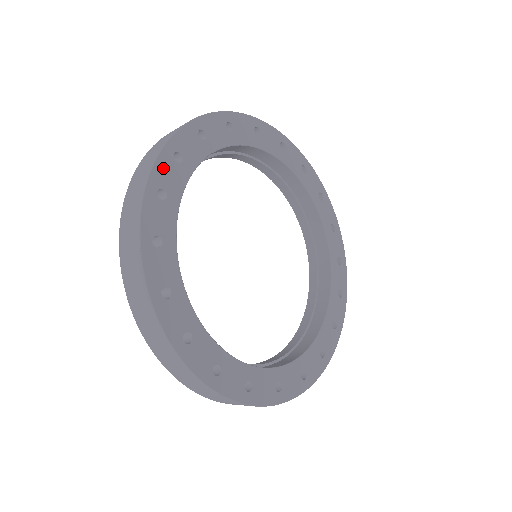
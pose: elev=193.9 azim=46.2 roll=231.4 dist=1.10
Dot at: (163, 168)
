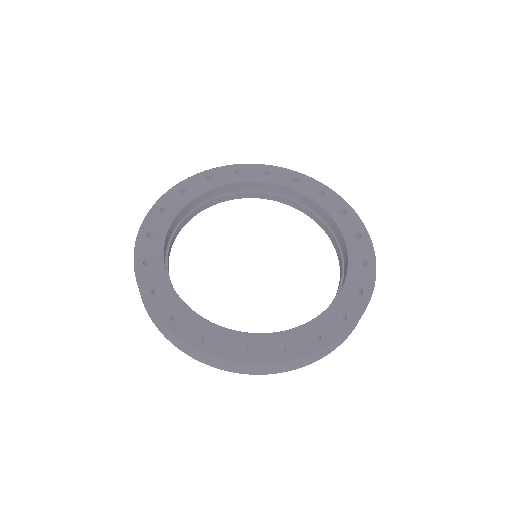
Dot at: (151, 220)
